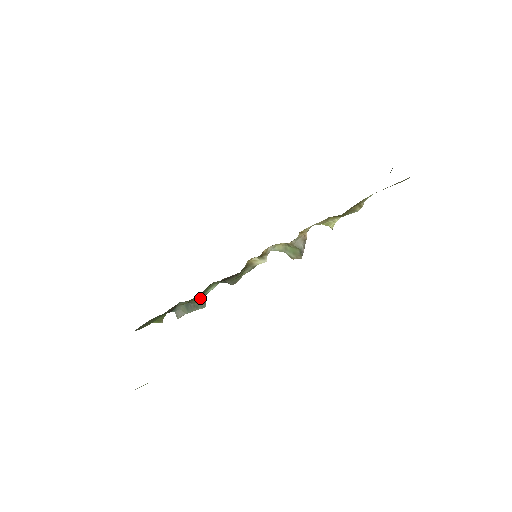
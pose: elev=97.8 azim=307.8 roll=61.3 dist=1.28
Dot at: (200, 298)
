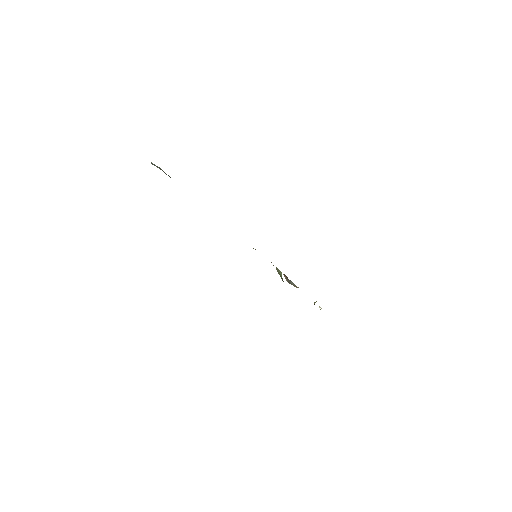
Dot at: occluded
